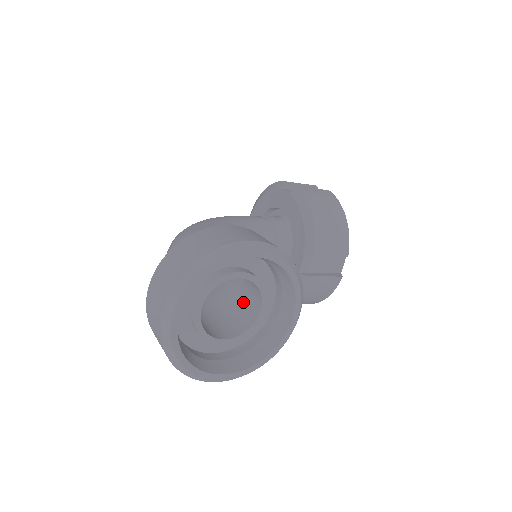
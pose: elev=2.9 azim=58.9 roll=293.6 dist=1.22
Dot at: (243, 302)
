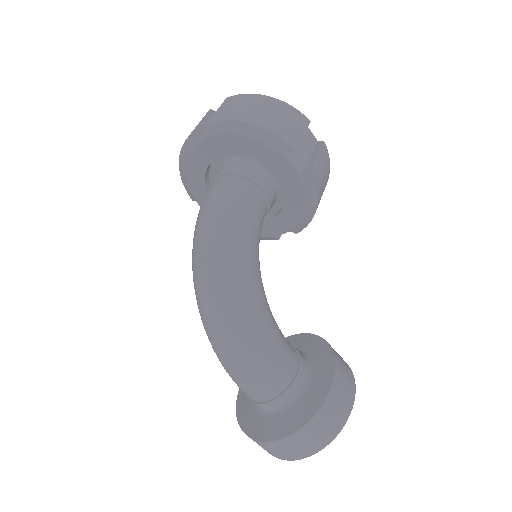
Dot at: occluded
